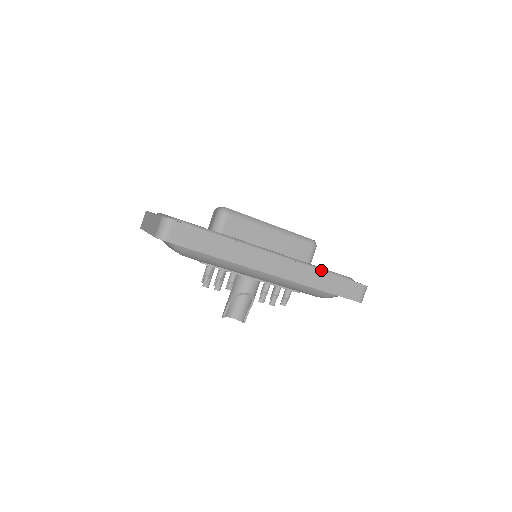
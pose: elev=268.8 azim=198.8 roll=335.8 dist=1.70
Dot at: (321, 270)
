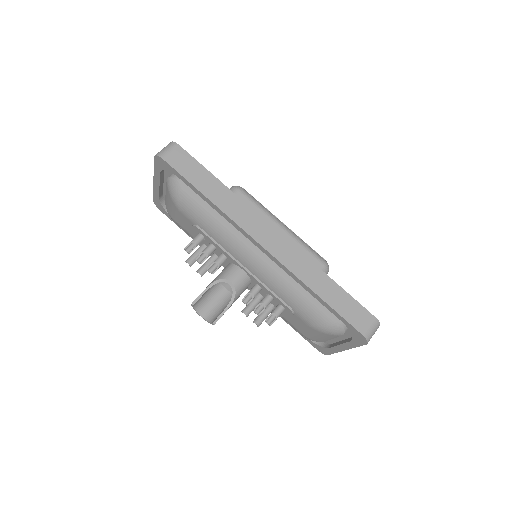
Dot at: occluded
